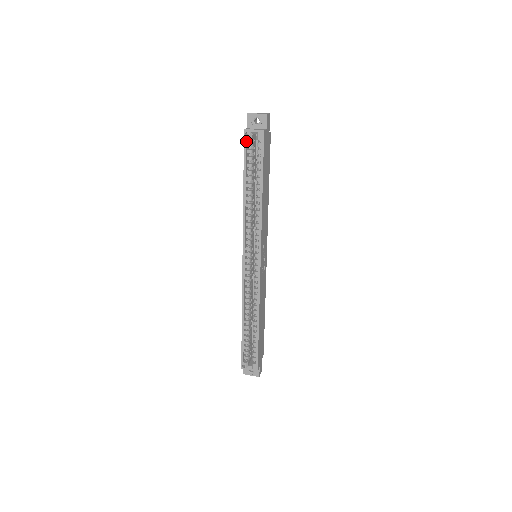
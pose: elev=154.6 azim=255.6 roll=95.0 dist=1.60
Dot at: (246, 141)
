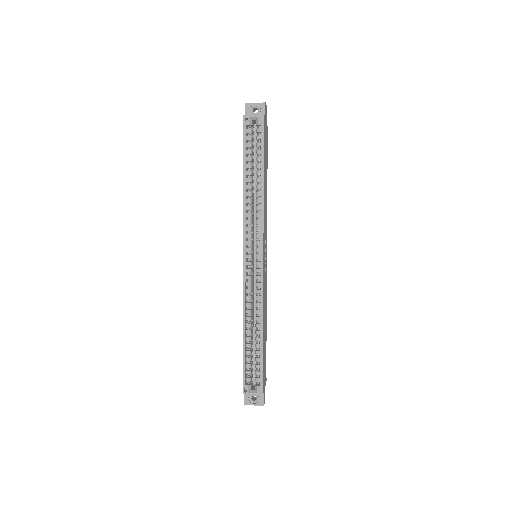
Dot at: (246, 127)
